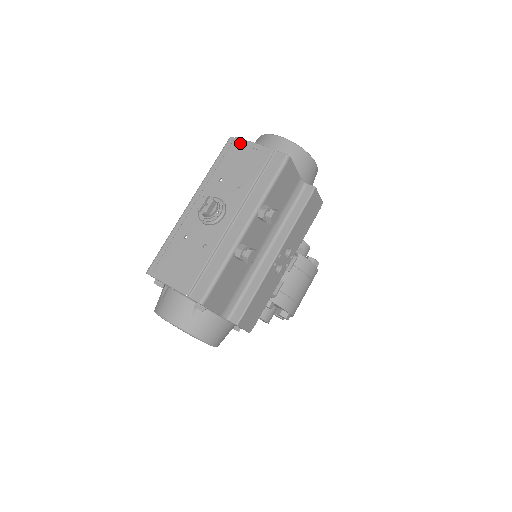
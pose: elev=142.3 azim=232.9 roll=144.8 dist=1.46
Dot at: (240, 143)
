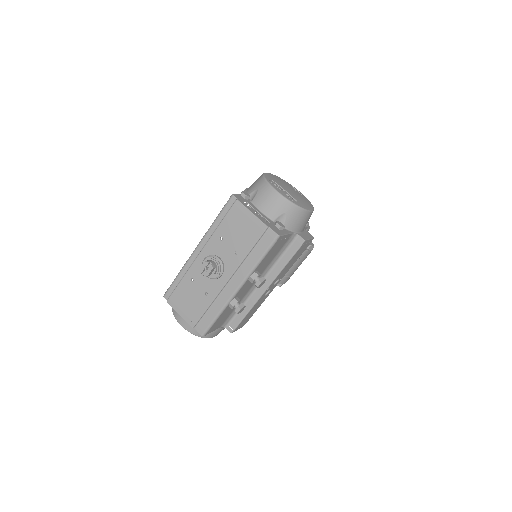
Dot at: (240, 208)
